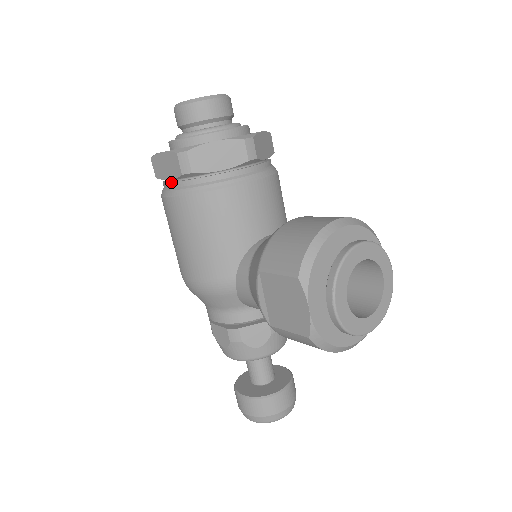
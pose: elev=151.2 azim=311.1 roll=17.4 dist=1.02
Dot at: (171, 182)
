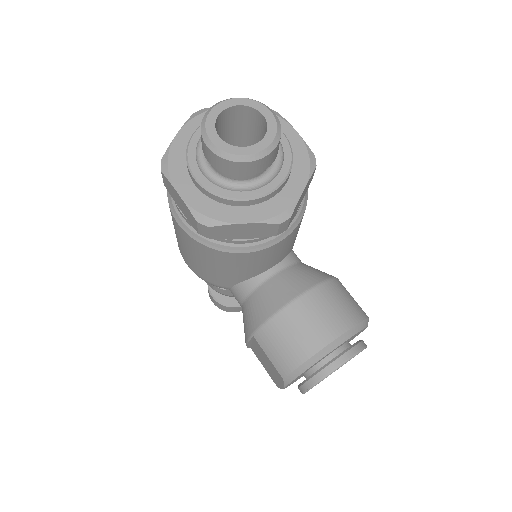
Dot at: (183, 215)
